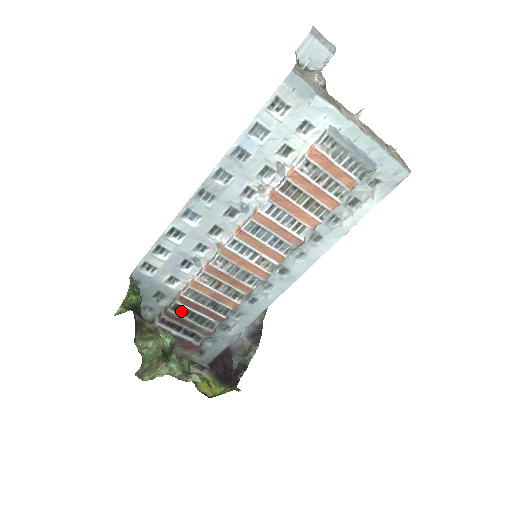
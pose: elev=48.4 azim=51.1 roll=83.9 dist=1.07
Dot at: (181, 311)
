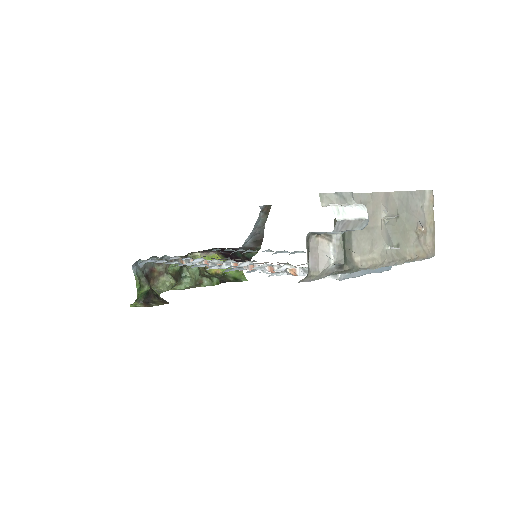
Dot at: occluded
